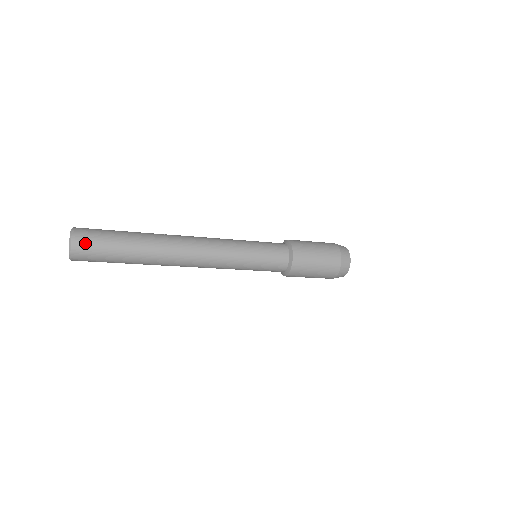
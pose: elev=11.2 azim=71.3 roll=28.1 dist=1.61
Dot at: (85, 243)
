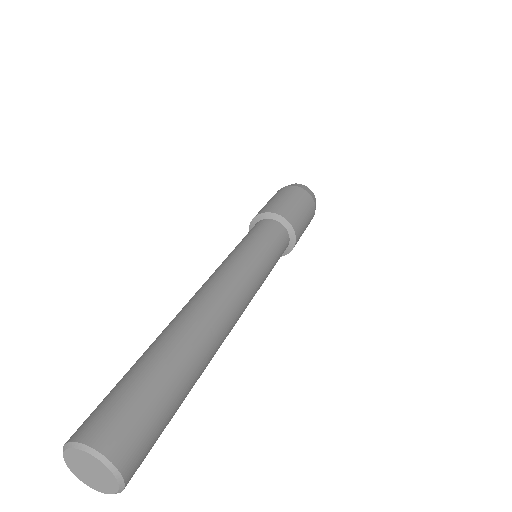
Dot at: occluded
